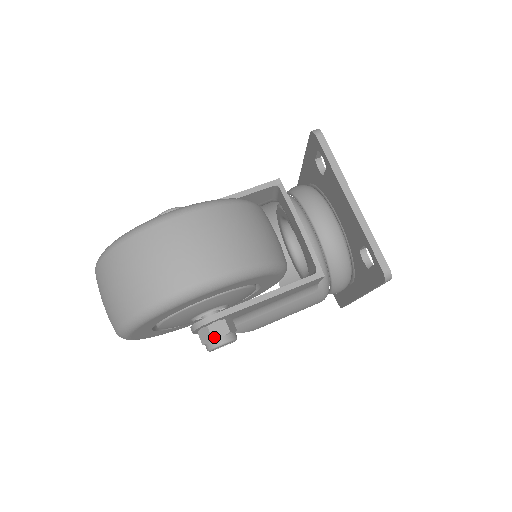
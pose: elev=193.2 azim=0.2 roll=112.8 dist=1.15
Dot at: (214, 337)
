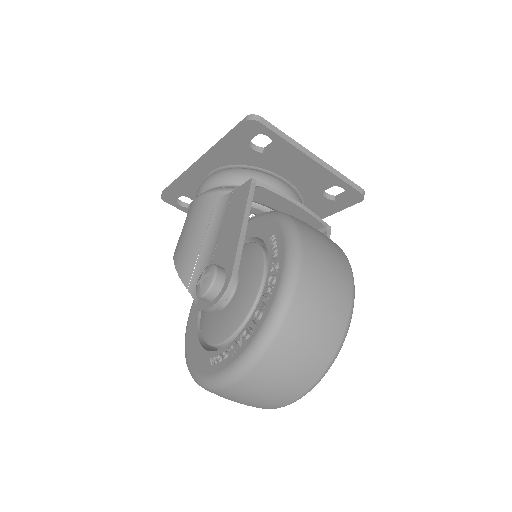
Dot at: occluded
